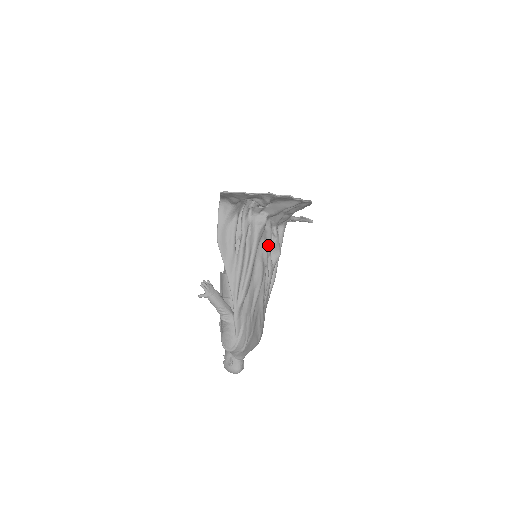
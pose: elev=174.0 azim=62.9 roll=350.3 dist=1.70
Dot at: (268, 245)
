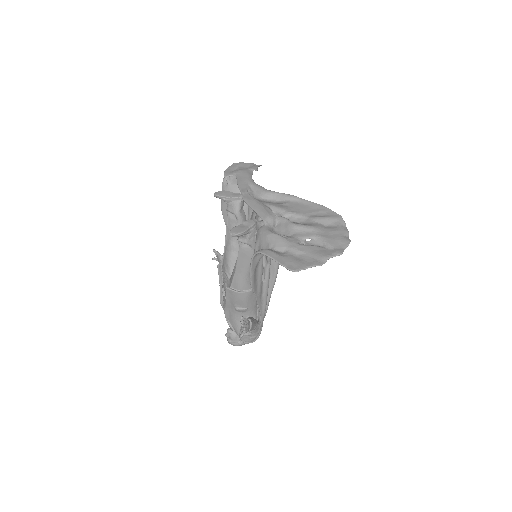
Dot at: occluded
